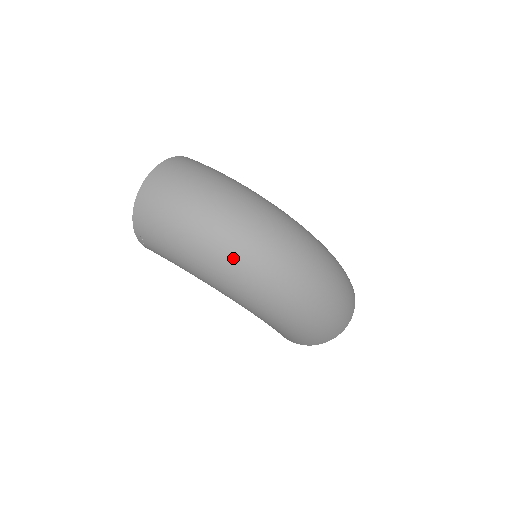
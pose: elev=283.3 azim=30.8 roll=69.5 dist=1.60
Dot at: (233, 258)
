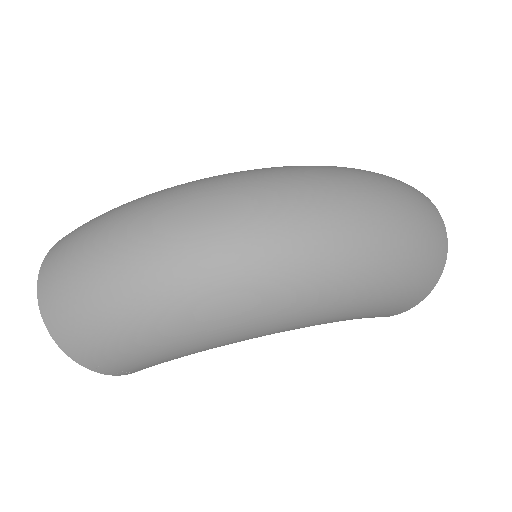
Dot at: (214, 278)
